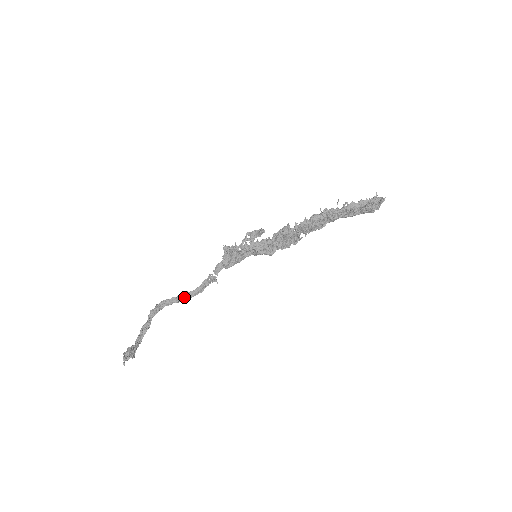
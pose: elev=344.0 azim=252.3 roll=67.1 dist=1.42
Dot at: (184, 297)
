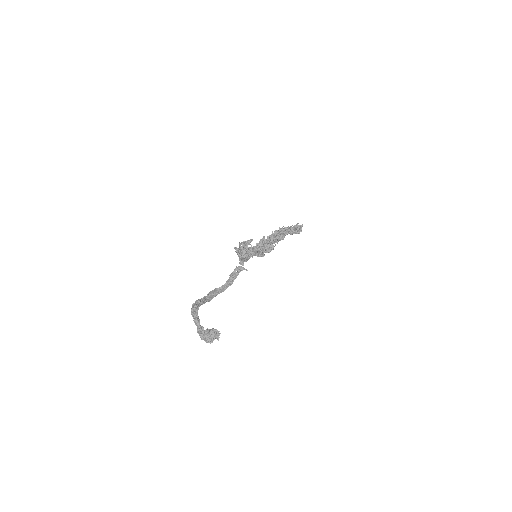
Dot at: (215, 294)
